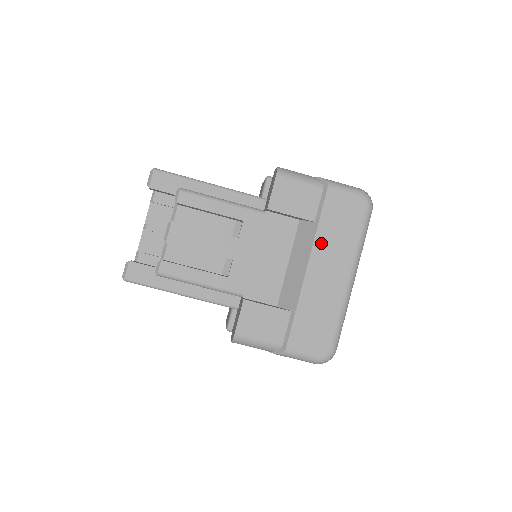
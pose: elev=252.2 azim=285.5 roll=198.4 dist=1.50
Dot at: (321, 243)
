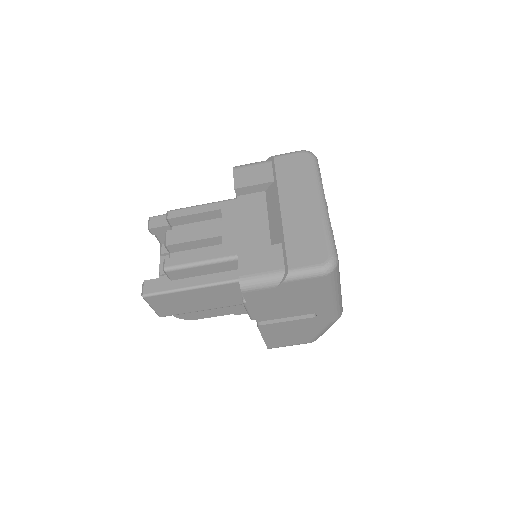
Dot at: (284, 189)
